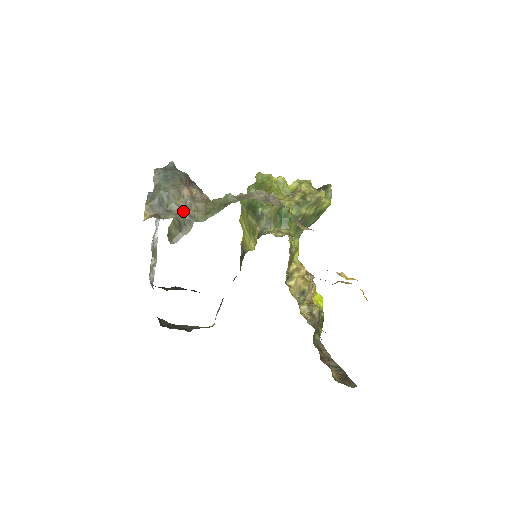
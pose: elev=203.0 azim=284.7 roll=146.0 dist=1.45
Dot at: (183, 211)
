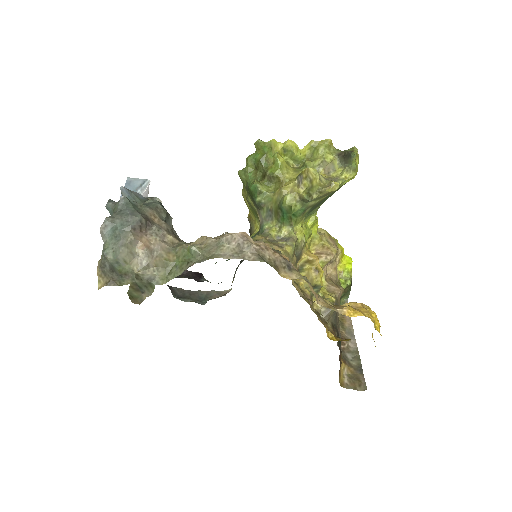
Dot at: (139, 275)
